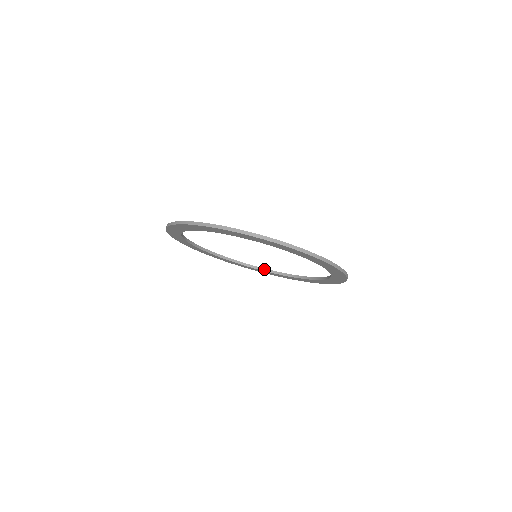
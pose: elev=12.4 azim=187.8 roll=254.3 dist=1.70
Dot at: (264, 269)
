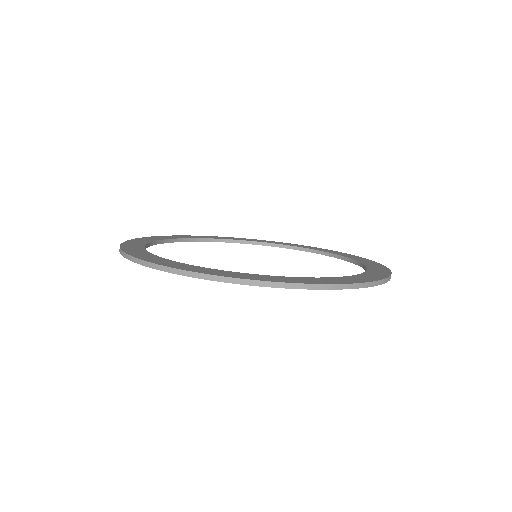
Dot at: (266, 243)
